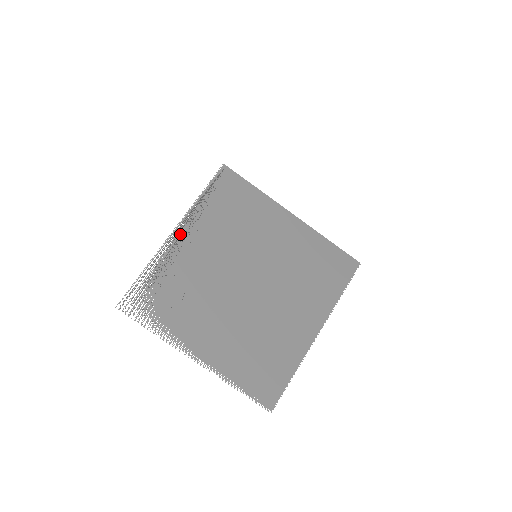
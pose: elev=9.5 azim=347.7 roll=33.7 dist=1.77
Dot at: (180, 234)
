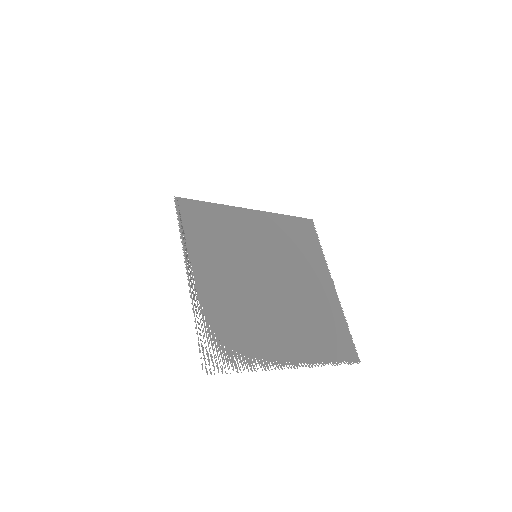
Dot at: (194, 274)
